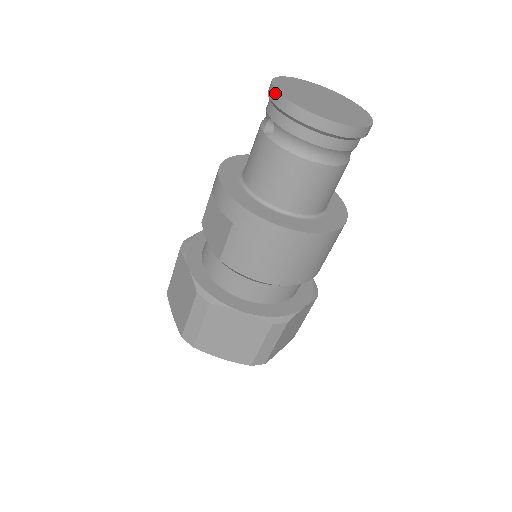
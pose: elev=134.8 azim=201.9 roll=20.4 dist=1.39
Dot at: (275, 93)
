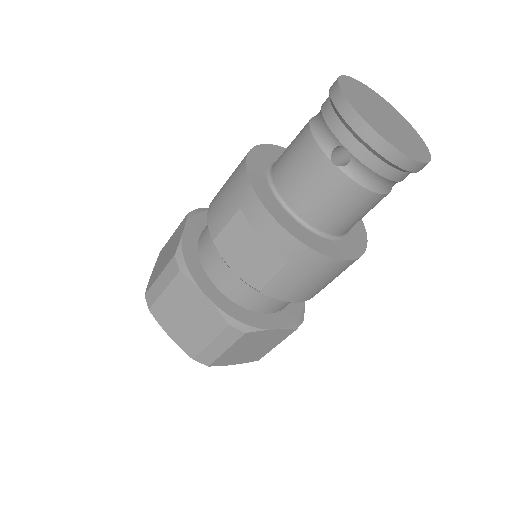
Dot at: (365, 127)
